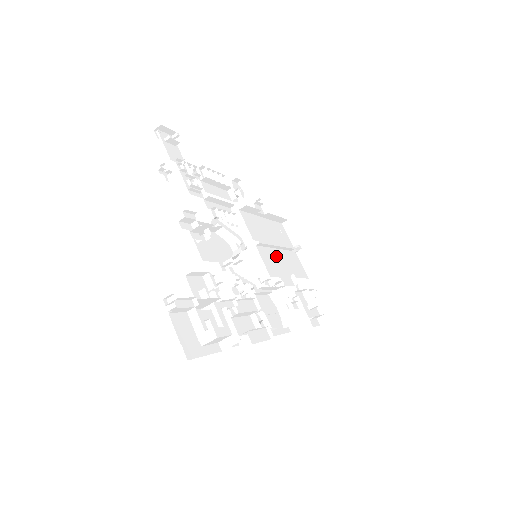
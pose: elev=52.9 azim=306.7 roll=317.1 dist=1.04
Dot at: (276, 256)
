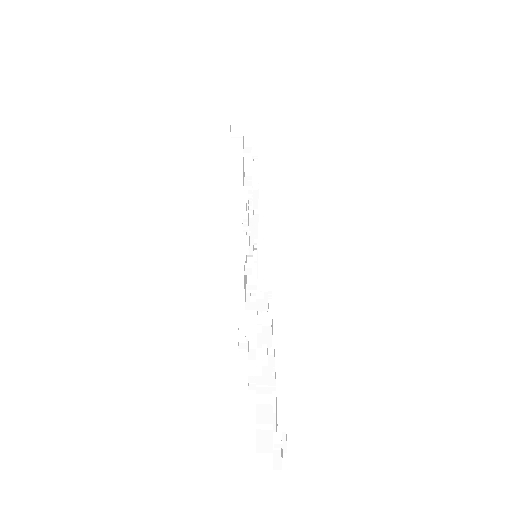
Dot at: occluded
